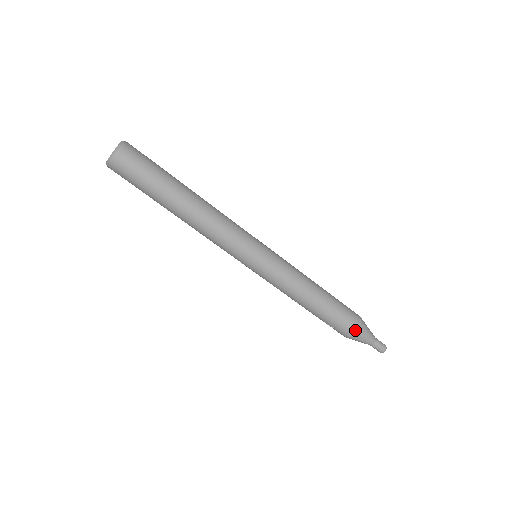
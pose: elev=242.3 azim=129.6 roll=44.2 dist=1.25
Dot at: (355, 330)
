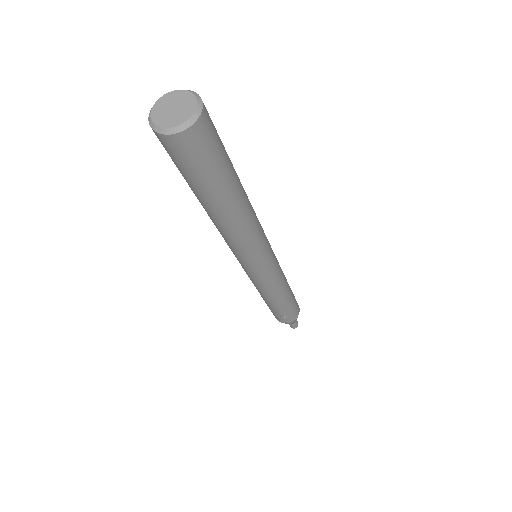
Dot at: (298, 313)
